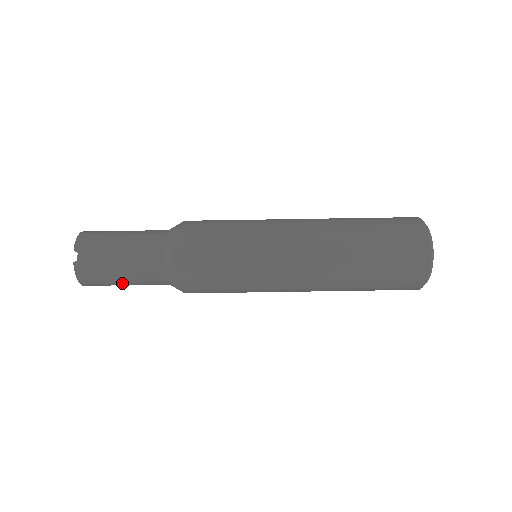
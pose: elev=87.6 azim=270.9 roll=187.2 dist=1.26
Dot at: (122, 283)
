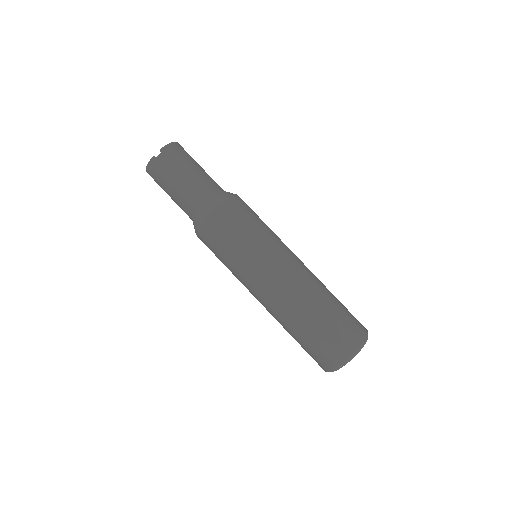
Dot at: (168, 194)
